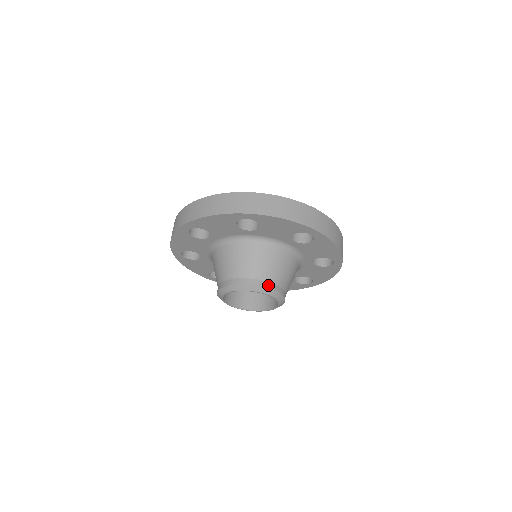
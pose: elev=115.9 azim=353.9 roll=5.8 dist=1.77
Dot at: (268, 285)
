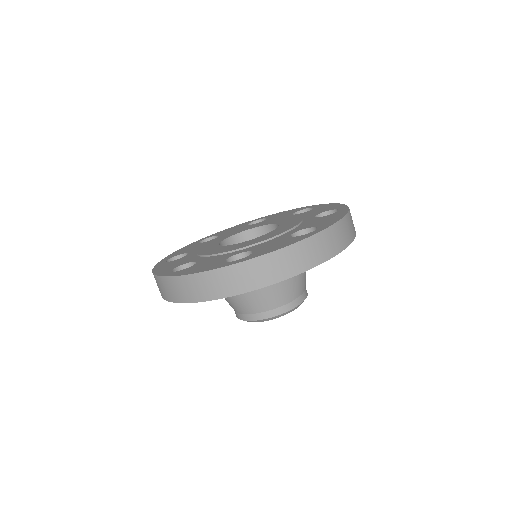
Dot at: (290, 306)
